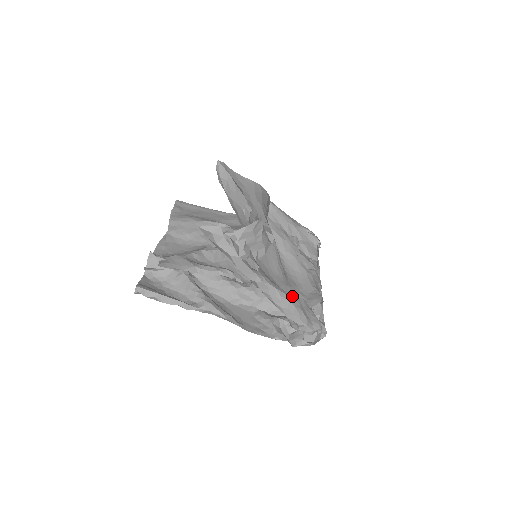
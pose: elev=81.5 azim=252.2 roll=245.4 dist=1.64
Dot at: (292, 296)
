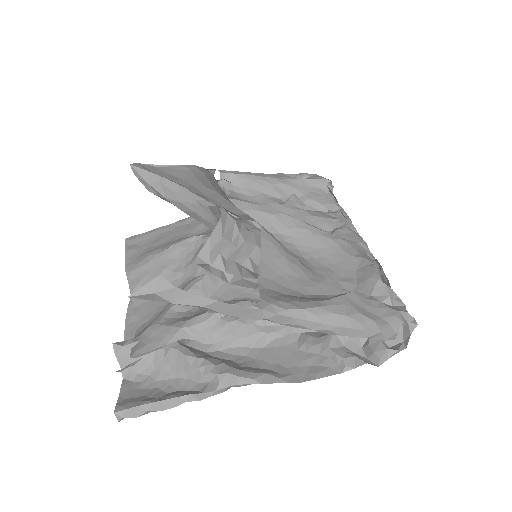
Dot at: (333, 301)
